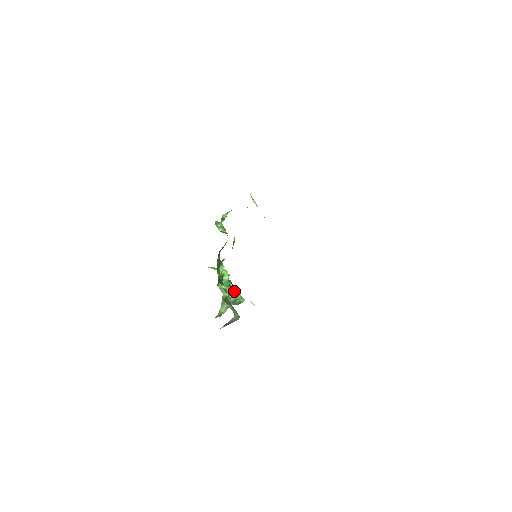
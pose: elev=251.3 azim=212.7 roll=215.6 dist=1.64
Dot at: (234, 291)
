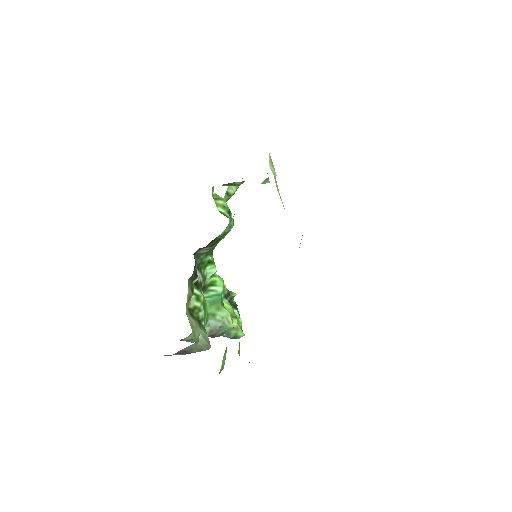
Dot at: (226, 312)
